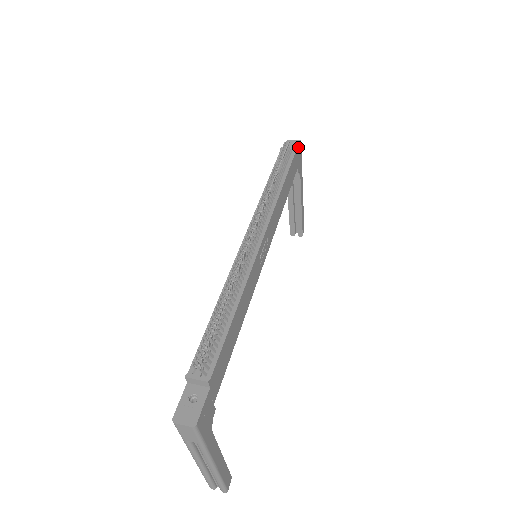
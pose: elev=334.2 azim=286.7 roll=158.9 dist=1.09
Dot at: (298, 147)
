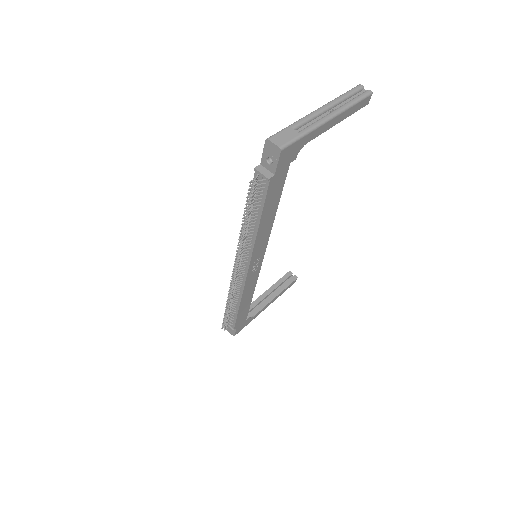
Dot at: (277, 162)
